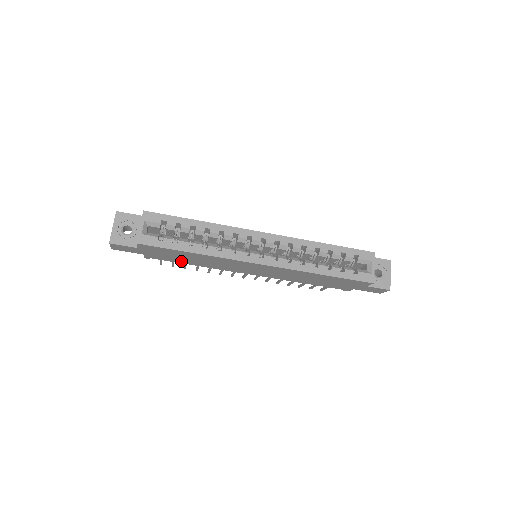
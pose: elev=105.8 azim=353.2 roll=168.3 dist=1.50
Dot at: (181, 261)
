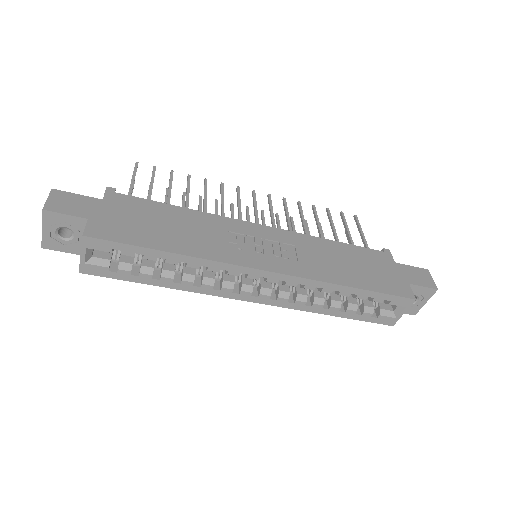
Dot at: occluded
